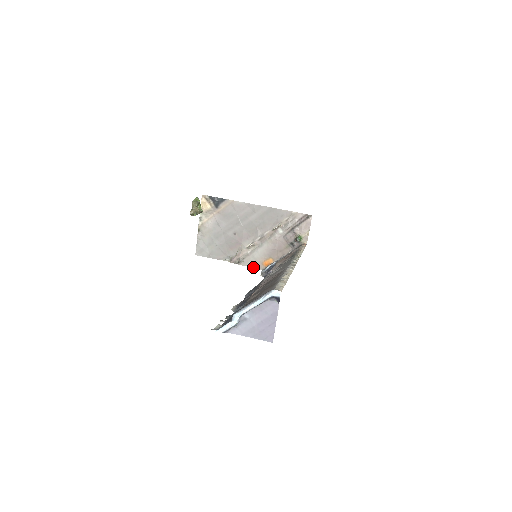
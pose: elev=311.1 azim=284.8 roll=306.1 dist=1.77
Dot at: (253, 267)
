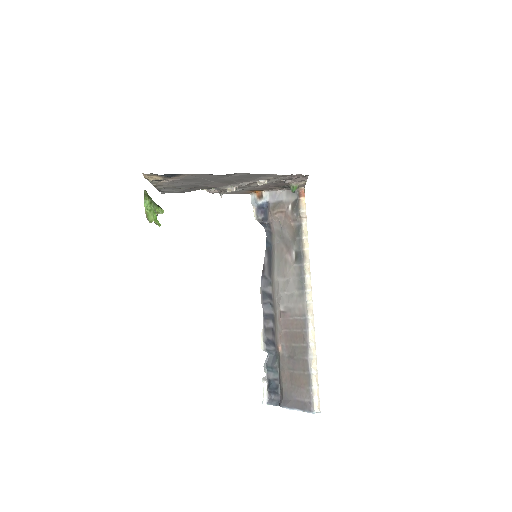
Dot at: (238, 193)
